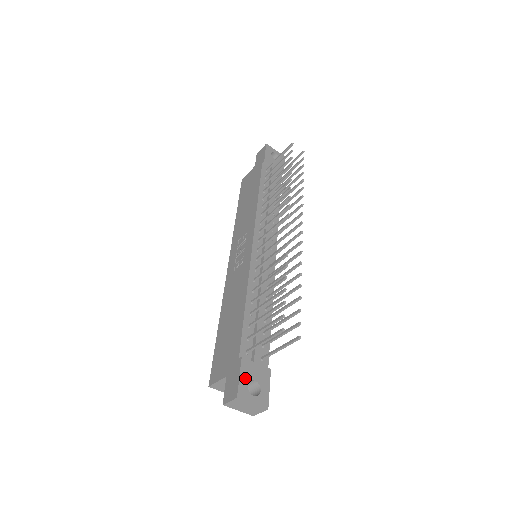
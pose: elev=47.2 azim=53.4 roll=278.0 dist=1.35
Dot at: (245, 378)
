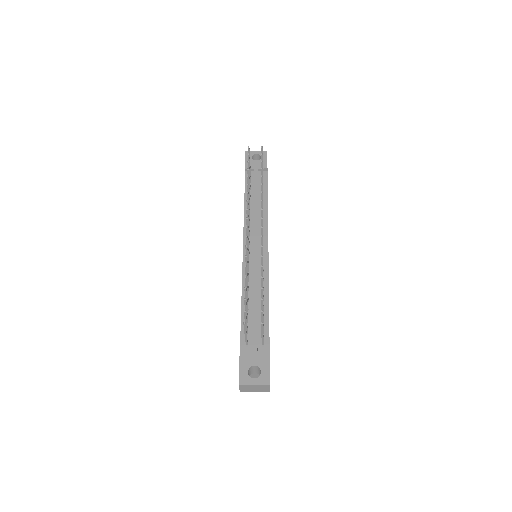
Dot at: (245, 367)
